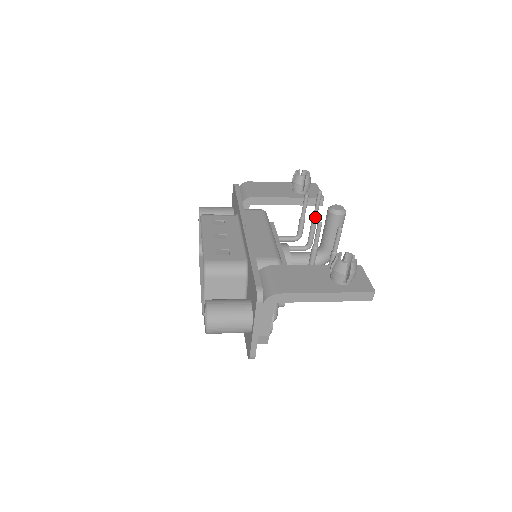
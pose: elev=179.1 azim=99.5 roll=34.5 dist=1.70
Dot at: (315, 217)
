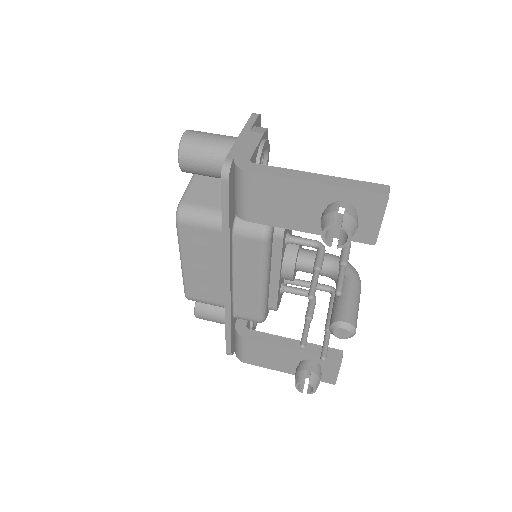
Dot at: occluded
